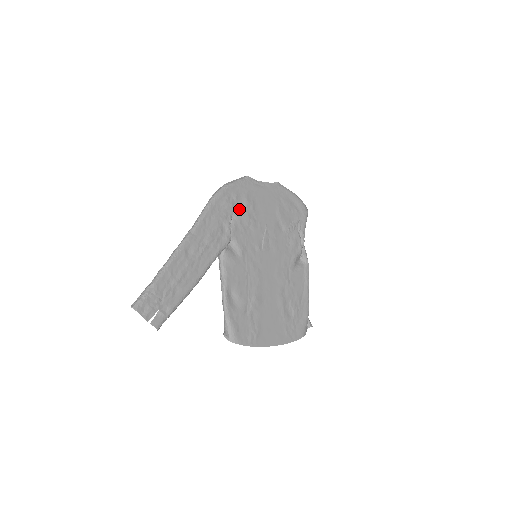
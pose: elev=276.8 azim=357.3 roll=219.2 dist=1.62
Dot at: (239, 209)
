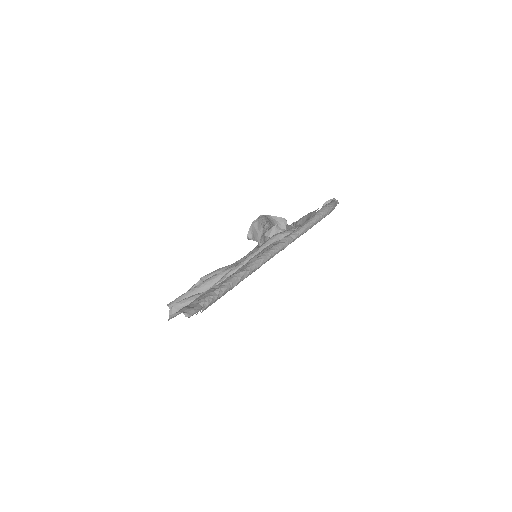
Dot at: occluded
